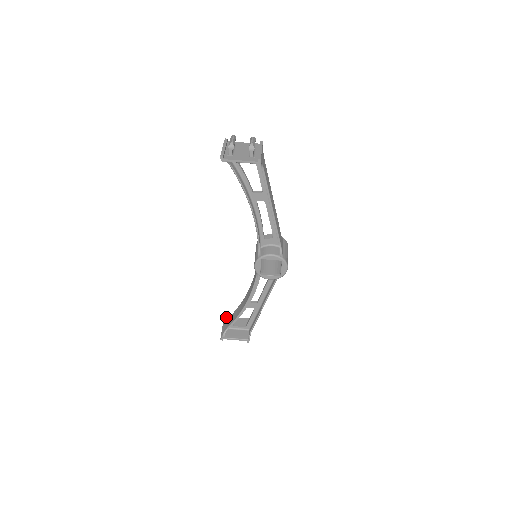
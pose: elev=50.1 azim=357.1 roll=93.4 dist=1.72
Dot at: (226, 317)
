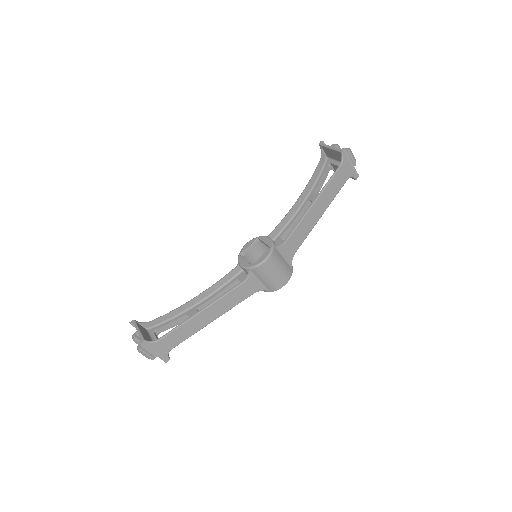
Dot at: occluded
